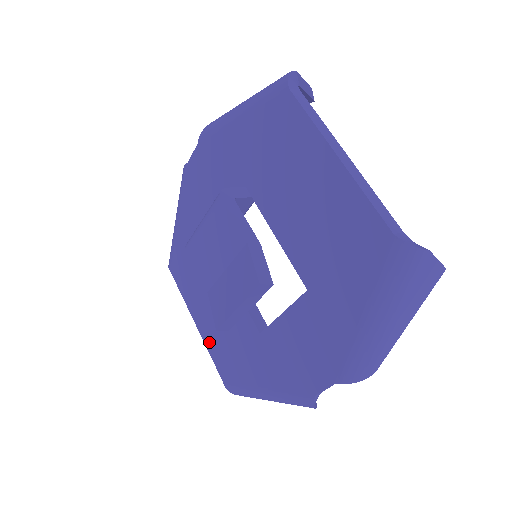
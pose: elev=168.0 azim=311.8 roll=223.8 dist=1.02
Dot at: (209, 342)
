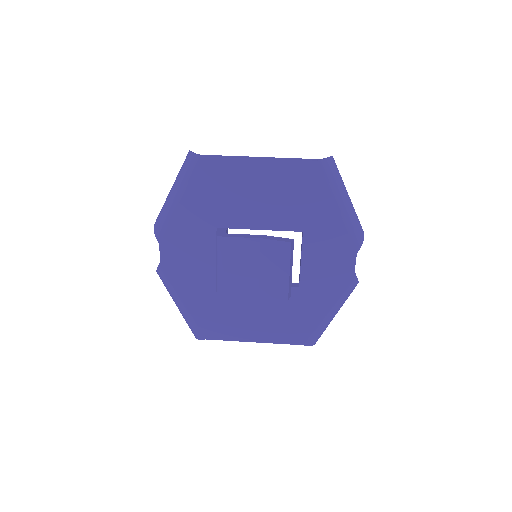
Dot at: (273, 338)
